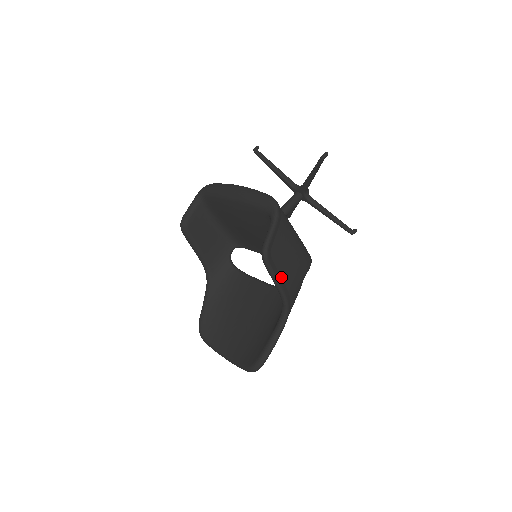
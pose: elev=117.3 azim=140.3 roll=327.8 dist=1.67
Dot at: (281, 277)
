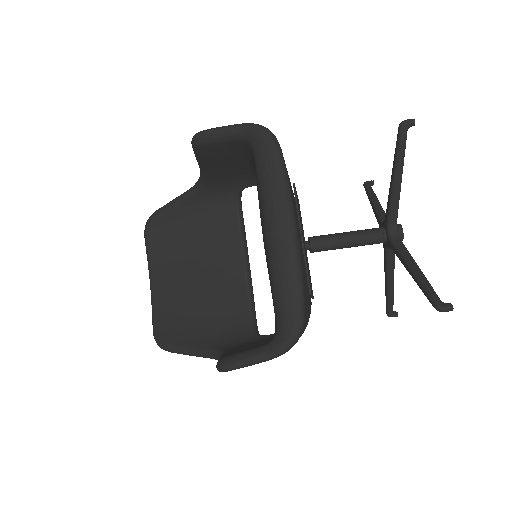
Dot at: occluded
